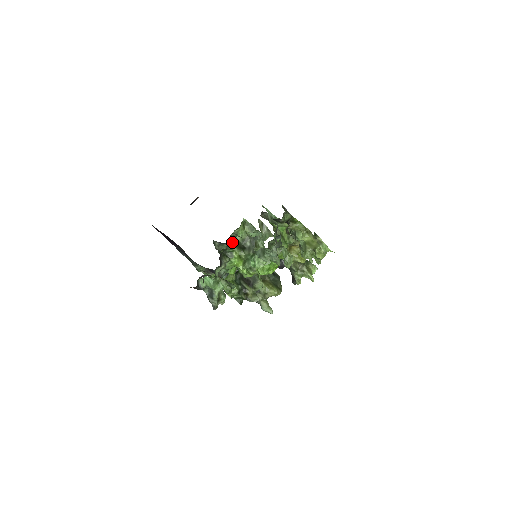
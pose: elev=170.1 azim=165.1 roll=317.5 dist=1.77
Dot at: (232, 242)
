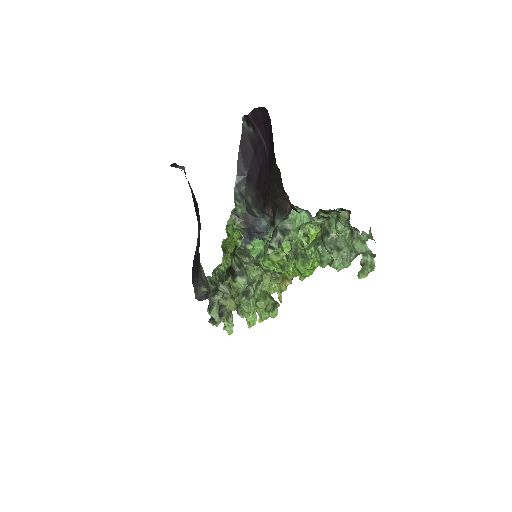
Dot at: occluded
